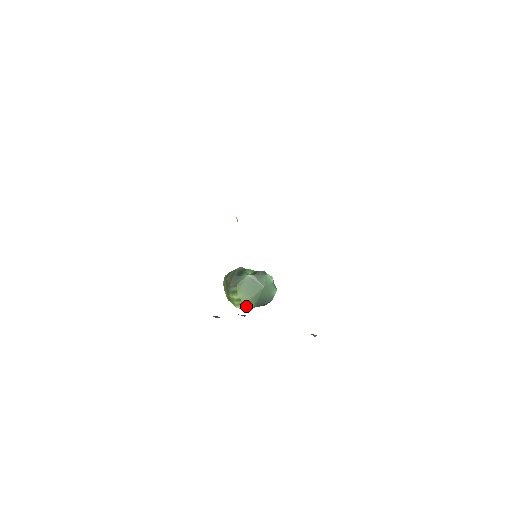
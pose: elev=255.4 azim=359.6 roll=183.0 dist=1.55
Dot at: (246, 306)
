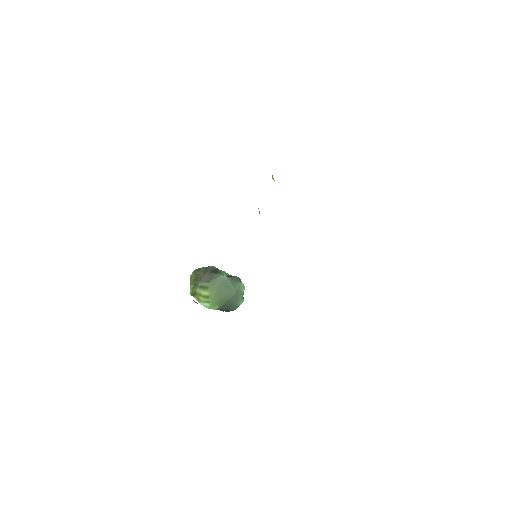
Dot at: (212, 305)
